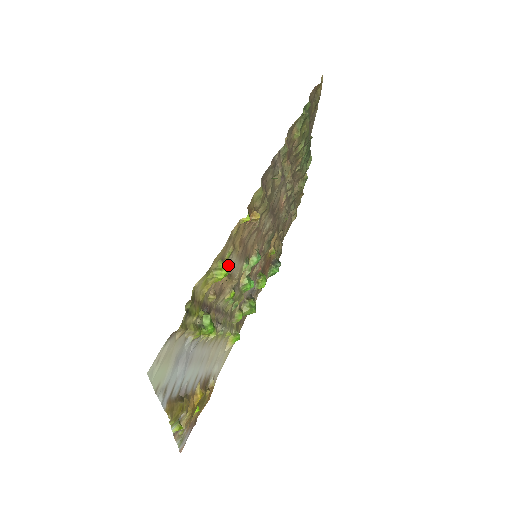
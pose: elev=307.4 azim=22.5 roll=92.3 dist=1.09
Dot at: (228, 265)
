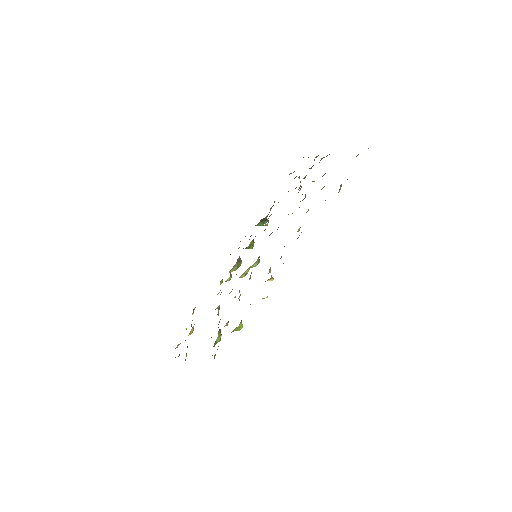
Dot at: occluded
